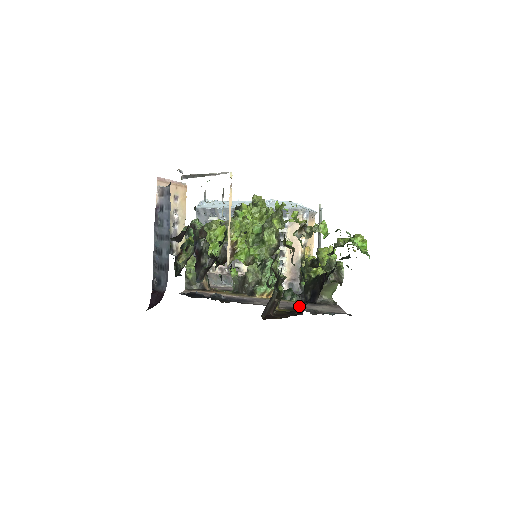
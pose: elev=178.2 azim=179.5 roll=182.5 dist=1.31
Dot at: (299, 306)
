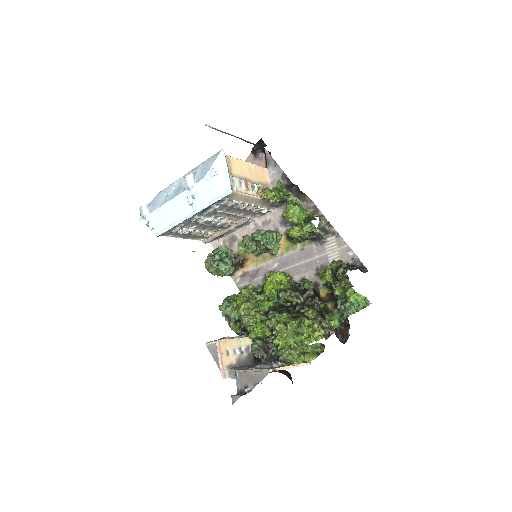
Dot at: (319, 261)
